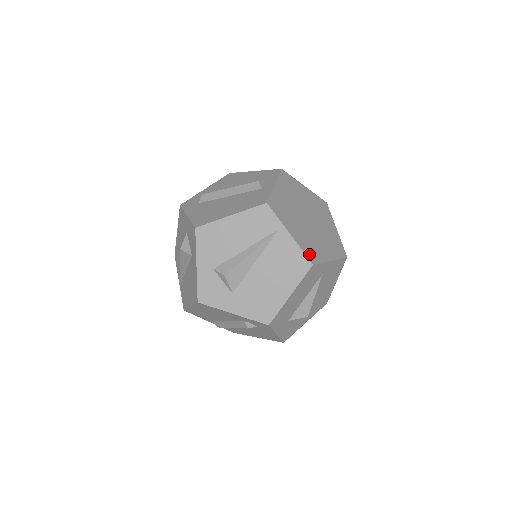
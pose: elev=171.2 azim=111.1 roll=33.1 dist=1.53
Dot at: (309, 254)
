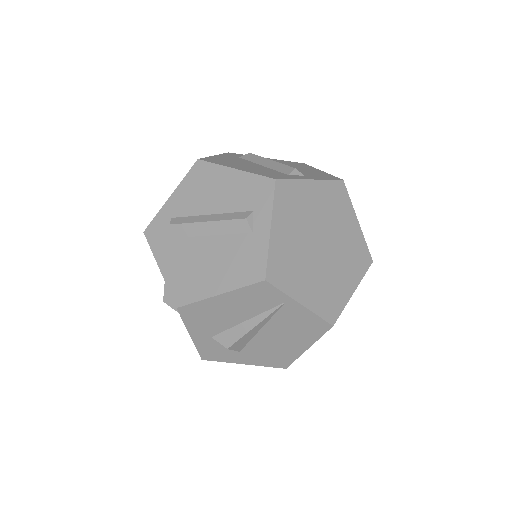
Dot at: (327, 313)
